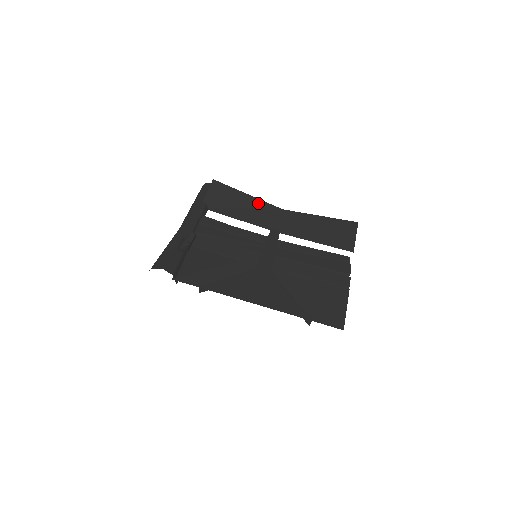
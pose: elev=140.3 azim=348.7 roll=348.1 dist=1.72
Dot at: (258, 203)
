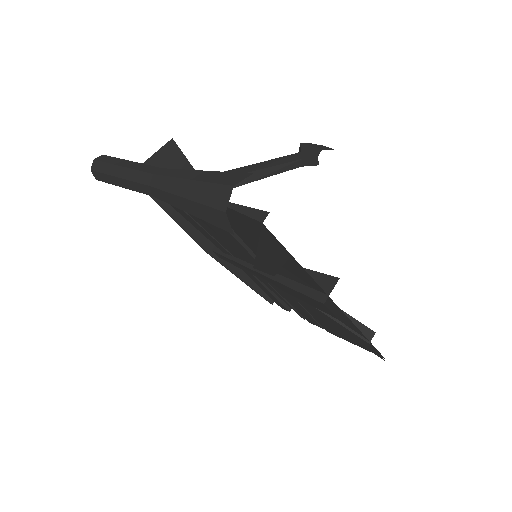
Dot at: occluded
